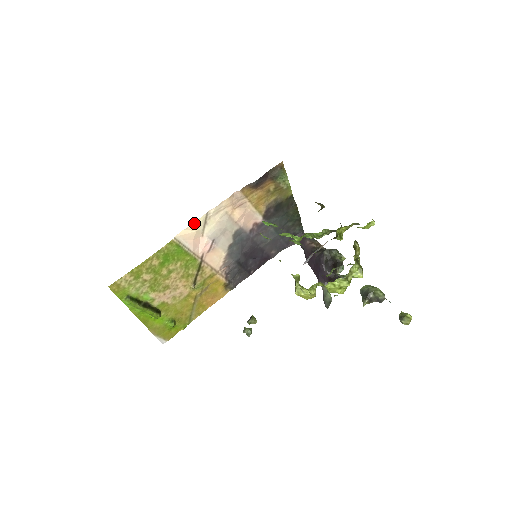
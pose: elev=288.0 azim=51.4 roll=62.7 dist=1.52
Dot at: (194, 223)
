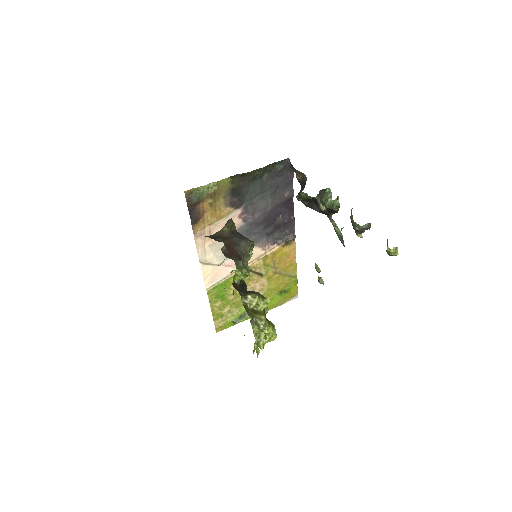
Dot at: (203, 273)
